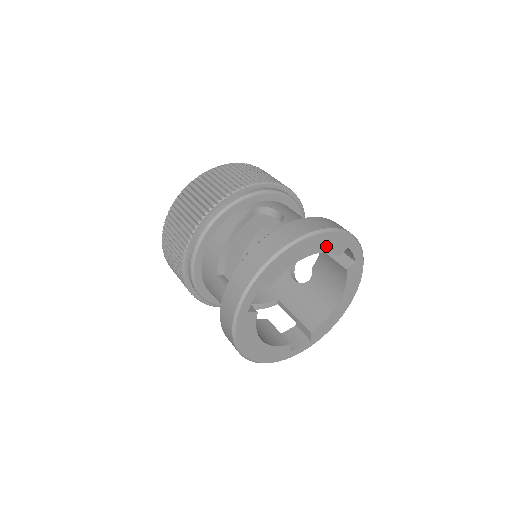
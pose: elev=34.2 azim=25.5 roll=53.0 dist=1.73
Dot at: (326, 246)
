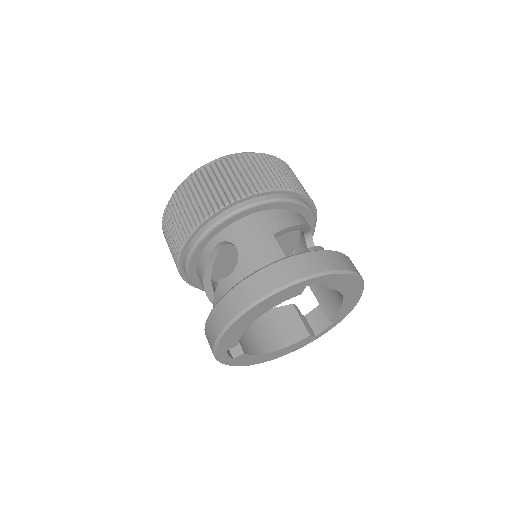
Dot at: (273, 303)
